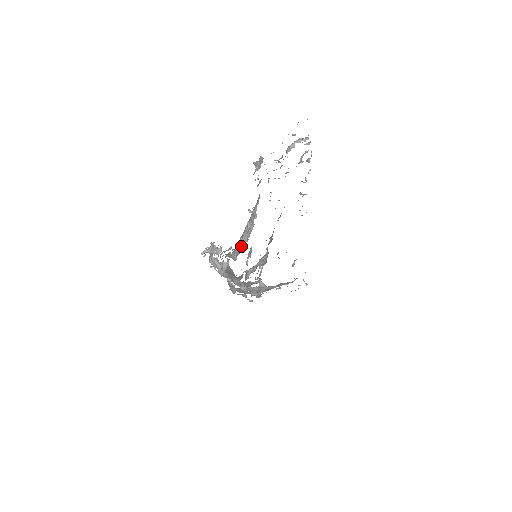
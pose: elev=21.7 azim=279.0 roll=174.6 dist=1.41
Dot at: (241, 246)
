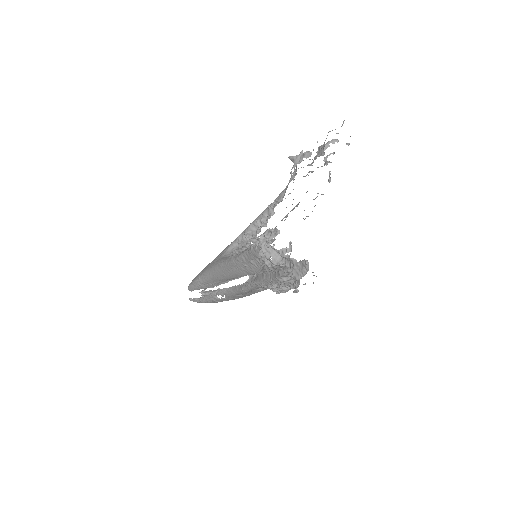
Dot at: (247, 244)
